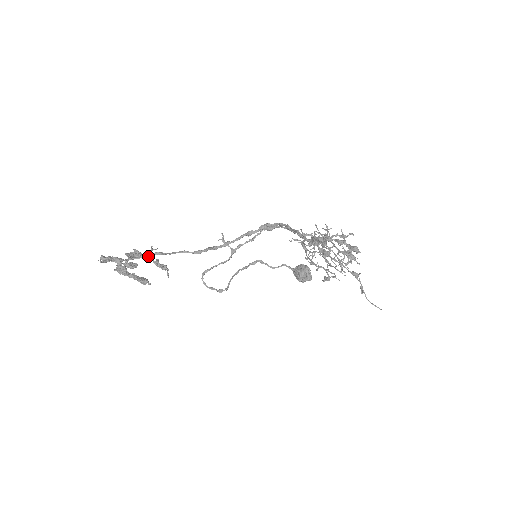
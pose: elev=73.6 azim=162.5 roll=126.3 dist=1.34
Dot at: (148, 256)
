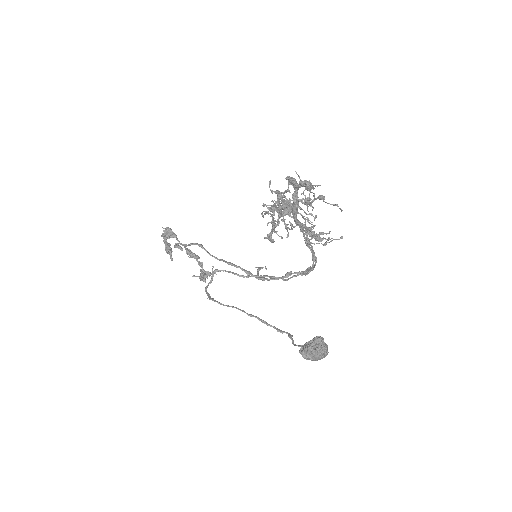
Dot at: (202, 267)
